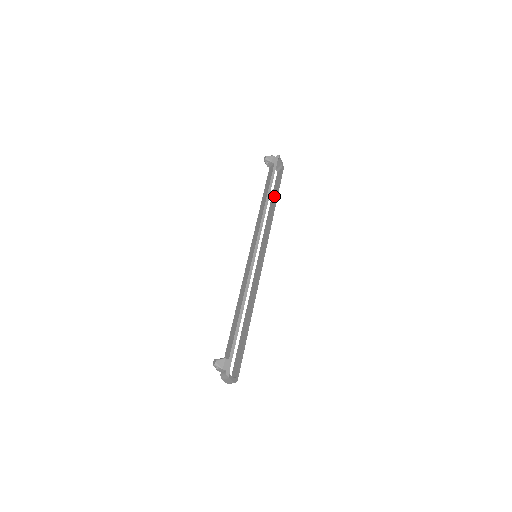
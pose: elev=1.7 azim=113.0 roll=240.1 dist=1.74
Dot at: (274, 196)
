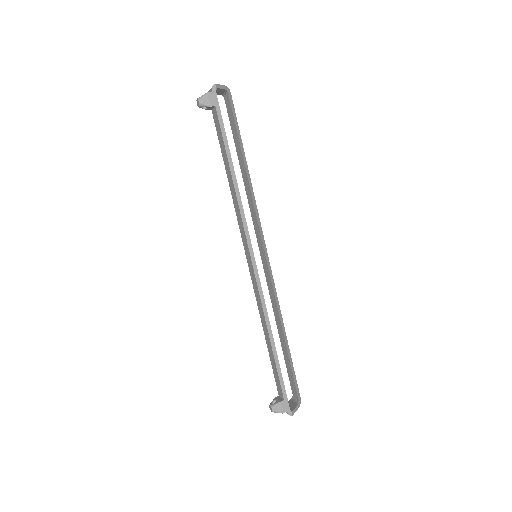
Dot at: (238, 148)
